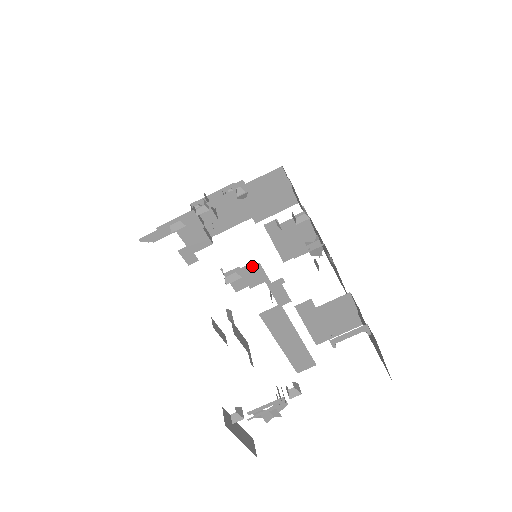
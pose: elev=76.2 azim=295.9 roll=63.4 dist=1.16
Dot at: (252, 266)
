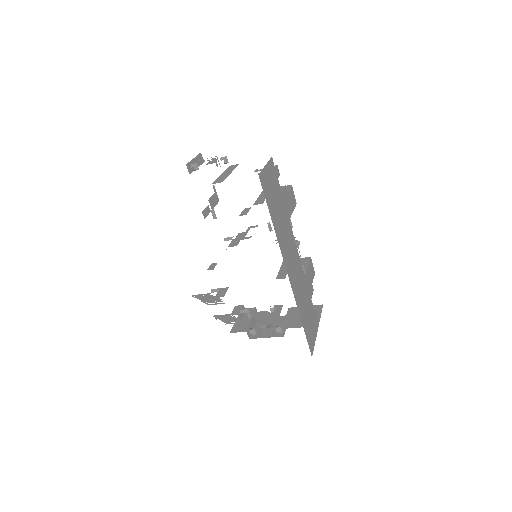
Dot at: occluded
